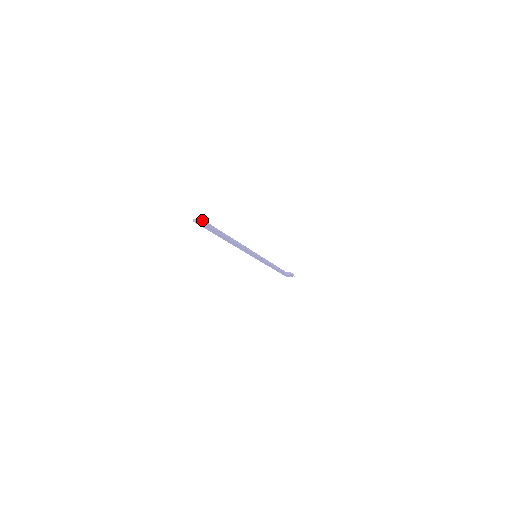
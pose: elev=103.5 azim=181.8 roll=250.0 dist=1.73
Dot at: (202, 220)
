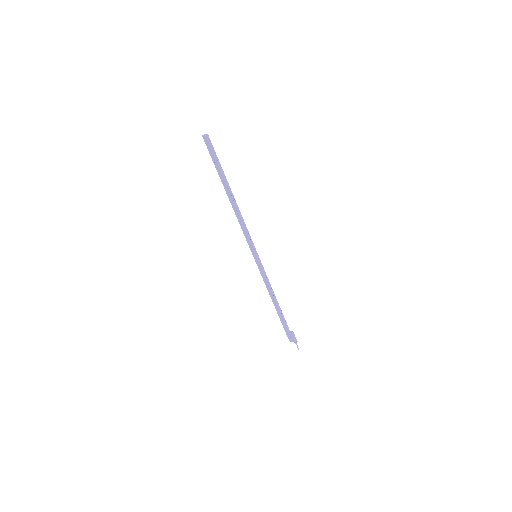
Dot at: (209, 138)
